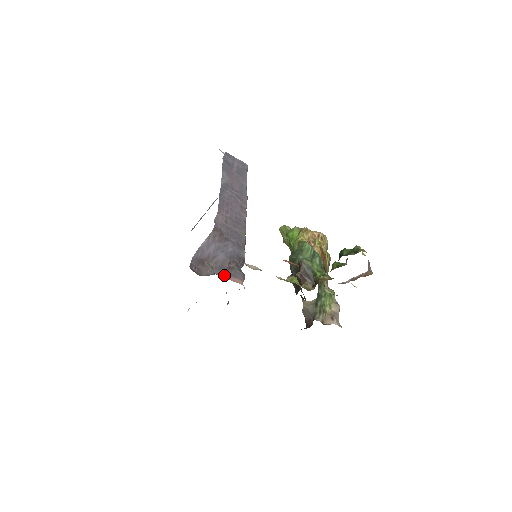
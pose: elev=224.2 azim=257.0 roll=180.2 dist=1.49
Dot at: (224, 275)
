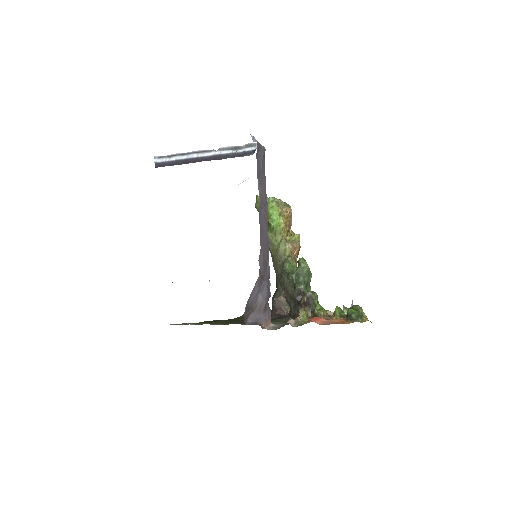
Dot at: (266, 323)
